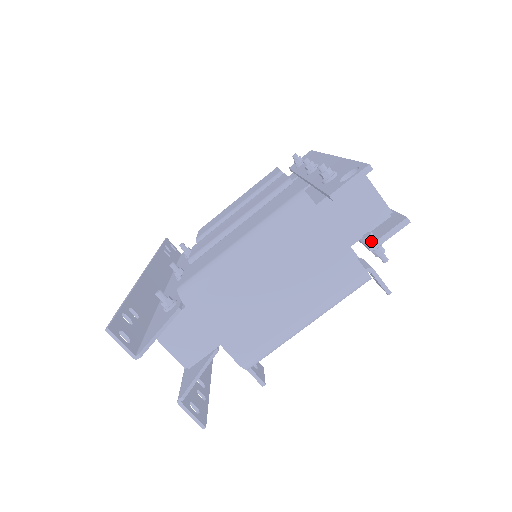
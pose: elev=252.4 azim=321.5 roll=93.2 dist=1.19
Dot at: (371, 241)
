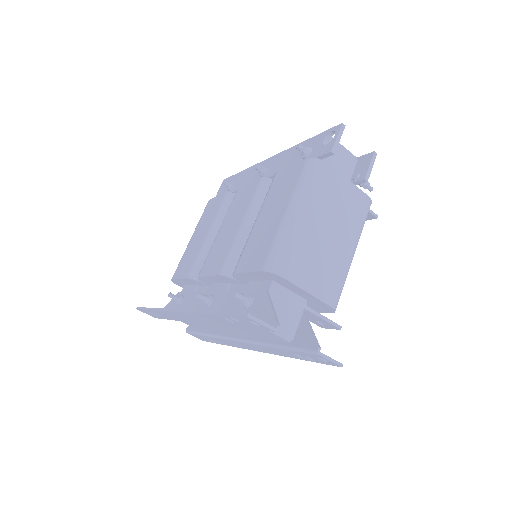
Dot at: (362, 176)
